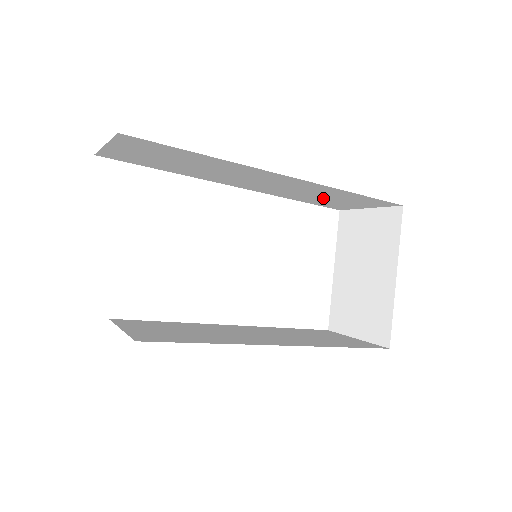
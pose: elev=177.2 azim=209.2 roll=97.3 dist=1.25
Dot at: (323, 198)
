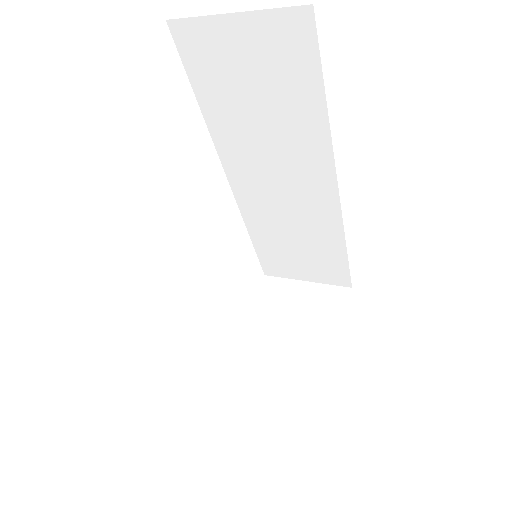
Dot at: (292, 246)
